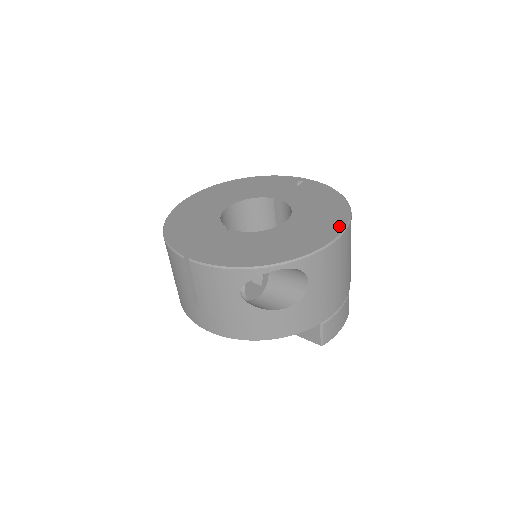
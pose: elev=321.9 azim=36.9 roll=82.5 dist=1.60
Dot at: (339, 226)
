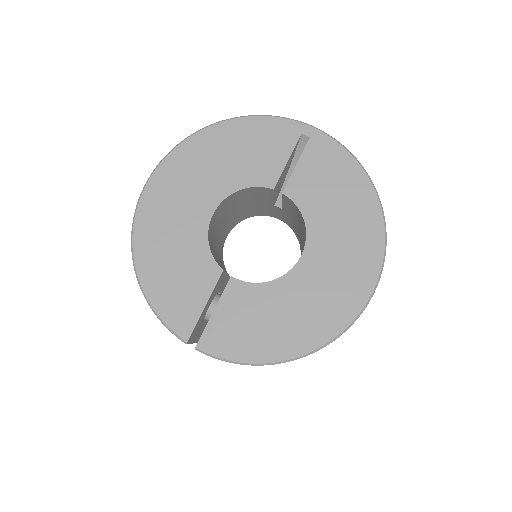
Dot at: (373, 266)
